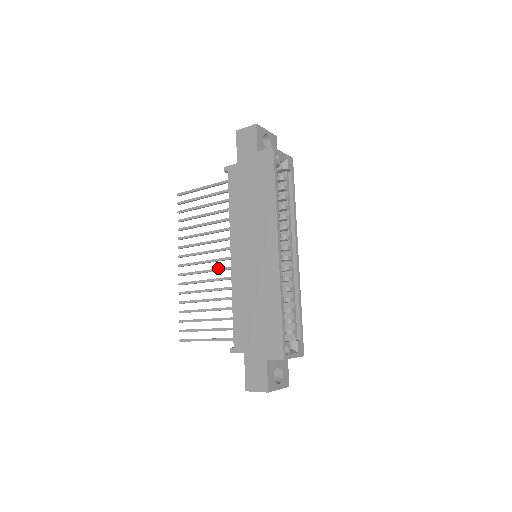
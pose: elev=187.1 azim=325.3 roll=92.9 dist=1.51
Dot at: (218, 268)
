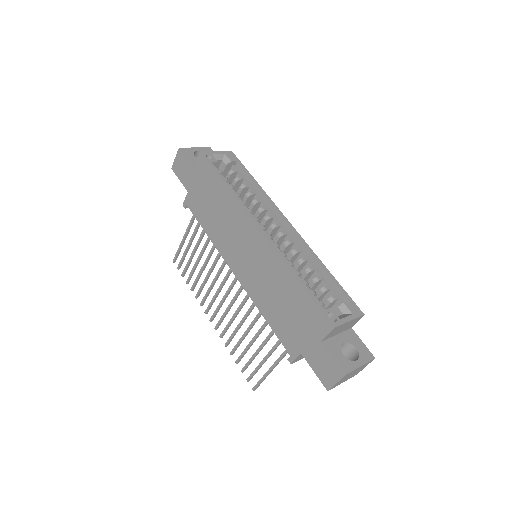
Dot at: (235, 294)
